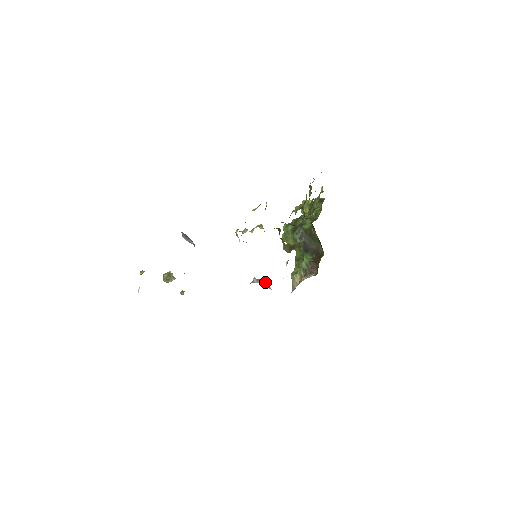
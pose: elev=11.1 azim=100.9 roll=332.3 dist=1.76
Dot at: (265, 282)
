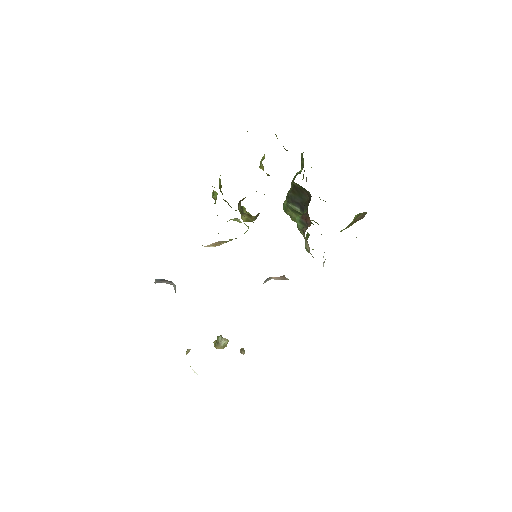
Dot at: (278, 277)
